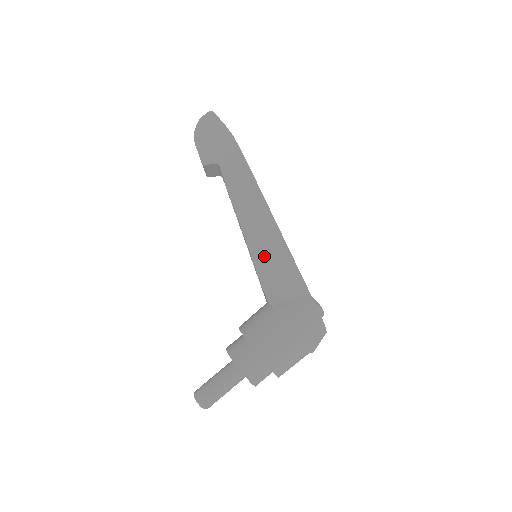
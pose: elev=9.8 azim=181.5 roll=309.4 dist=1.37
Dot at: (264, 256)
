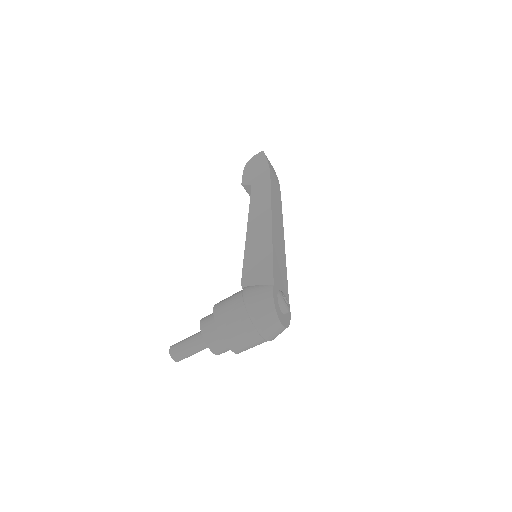
Dot at: (253, 251)
